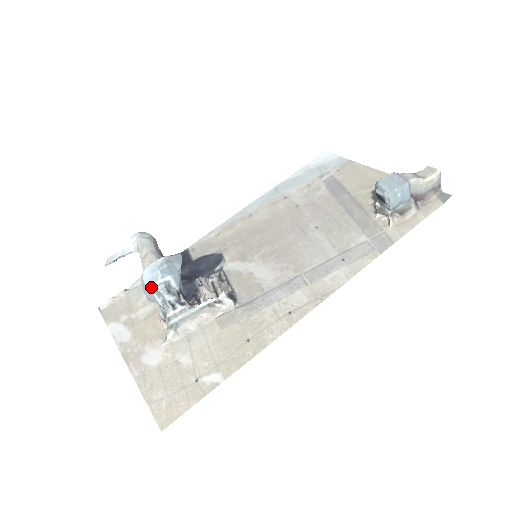
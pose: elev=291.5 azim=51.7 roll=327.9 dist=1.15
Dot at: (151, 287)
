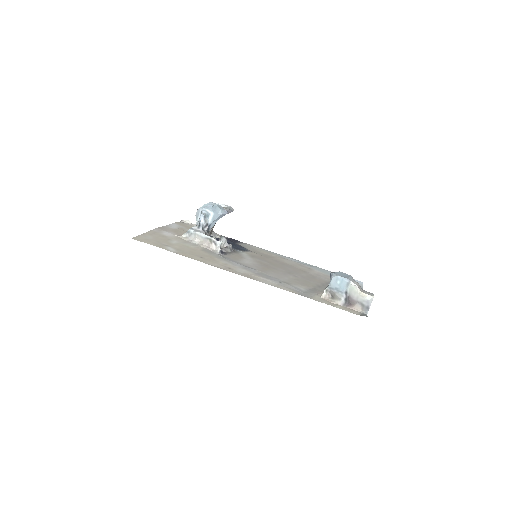
Dot at: (202, 209)
